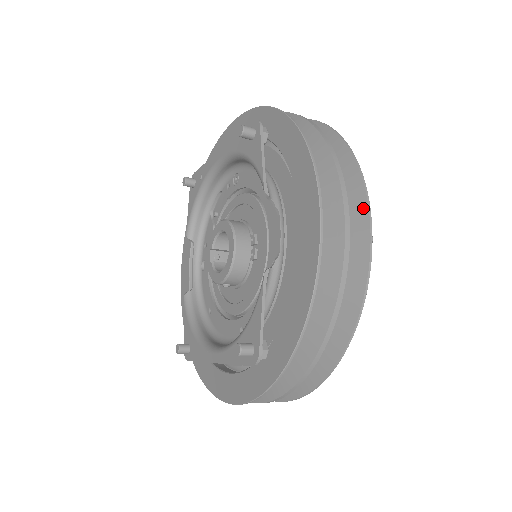
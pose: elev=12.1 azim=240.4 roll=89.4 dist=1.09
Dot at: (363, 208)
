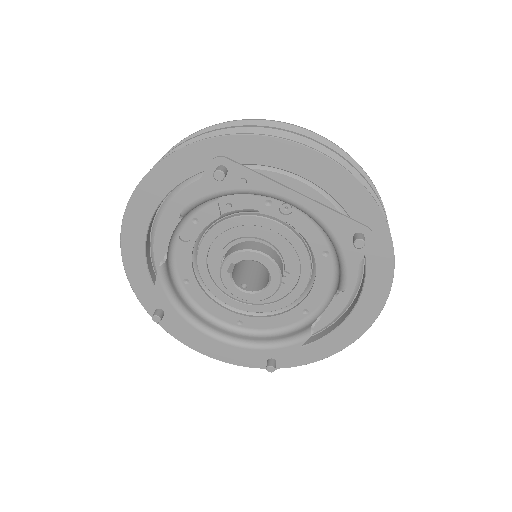
Dot at: occluded
